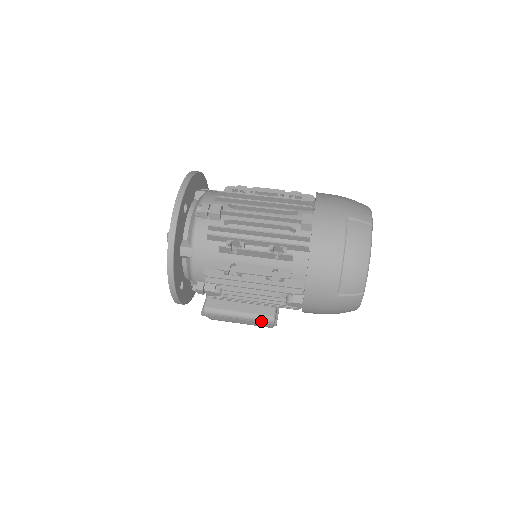
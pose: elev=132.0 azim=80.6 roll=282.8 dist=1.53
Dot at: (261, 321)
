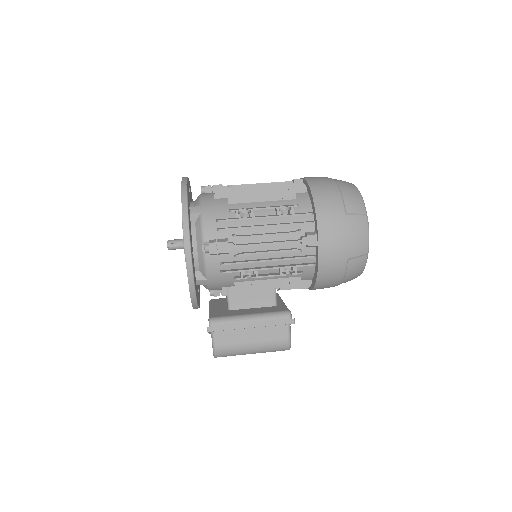
Dot at: (277, 318)
